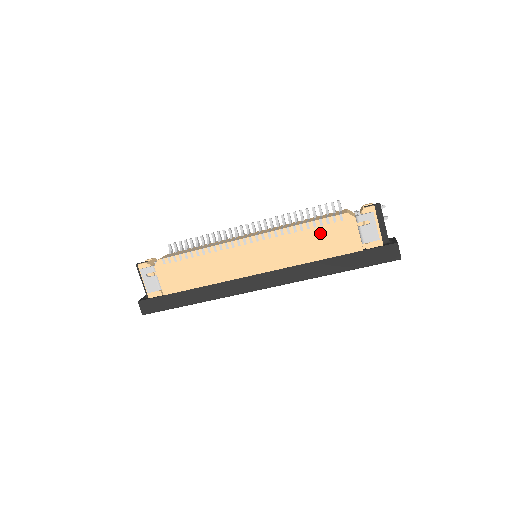
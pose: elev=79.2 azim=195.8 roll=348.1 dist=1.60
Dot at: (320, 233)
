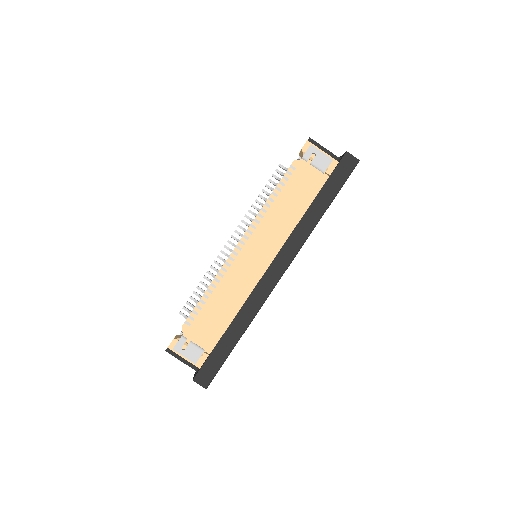
Dot at: (288, 192)
